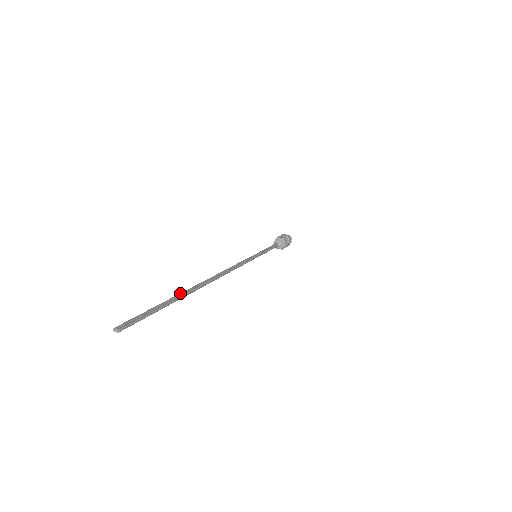
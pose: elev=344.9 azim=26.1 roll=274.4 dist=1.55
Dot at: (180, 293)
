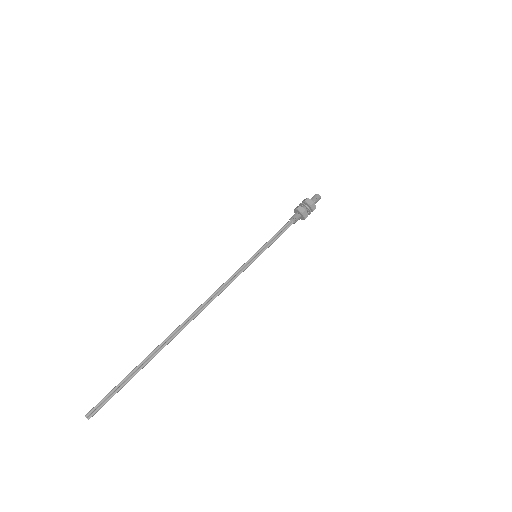
Dot at: (151, 353)
